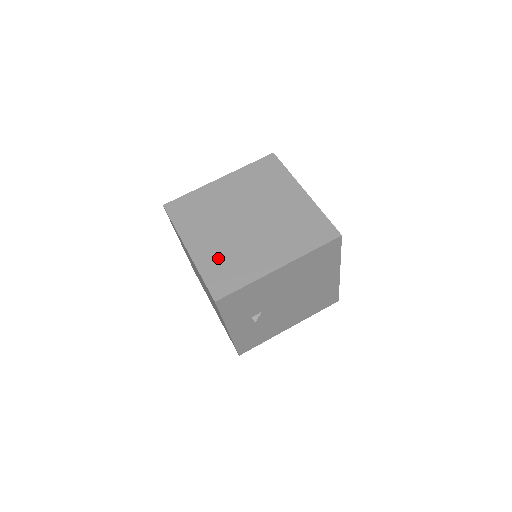
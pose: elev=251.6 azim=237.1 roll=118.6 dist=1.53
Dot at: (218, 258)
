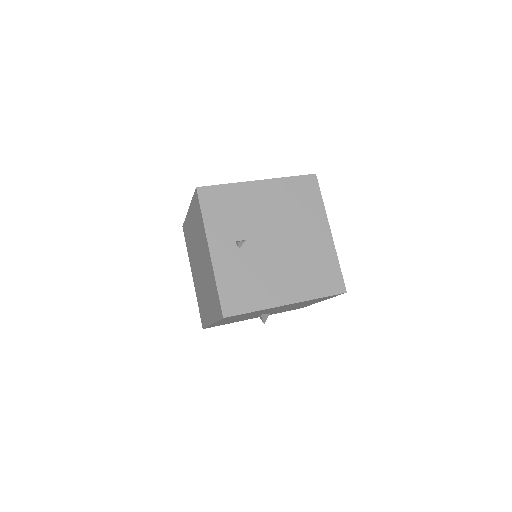
Dot at: occluded
